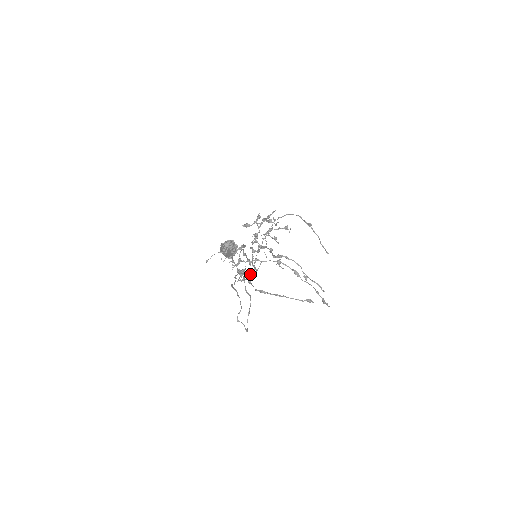
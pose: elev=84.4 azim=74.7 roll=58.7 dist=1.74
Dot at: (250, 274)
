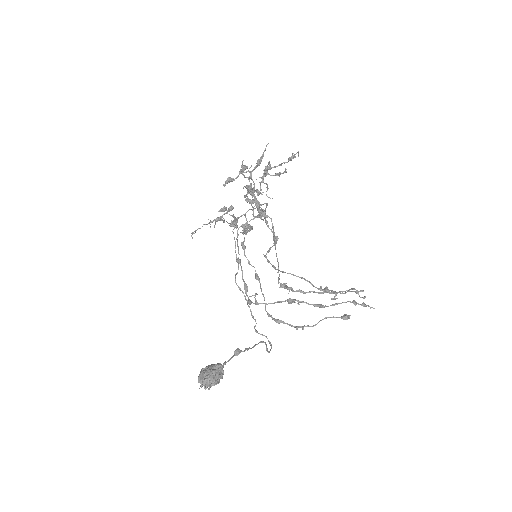
Dot at: occluded
